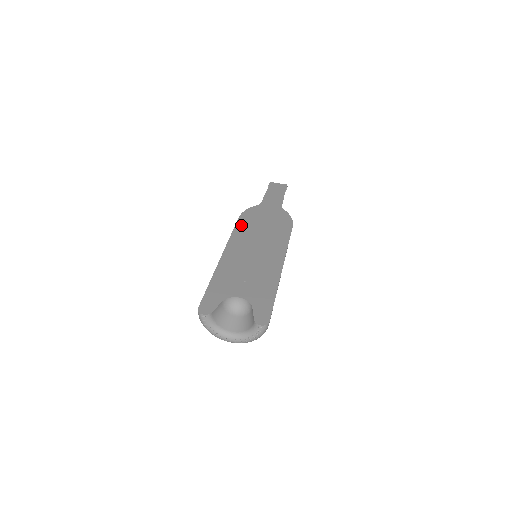
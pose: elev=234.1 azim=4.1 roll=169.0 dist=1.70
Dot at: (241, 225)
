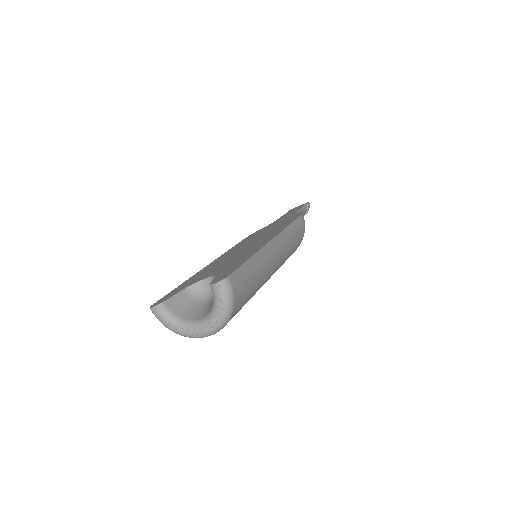
Dot at: (242, 241)
